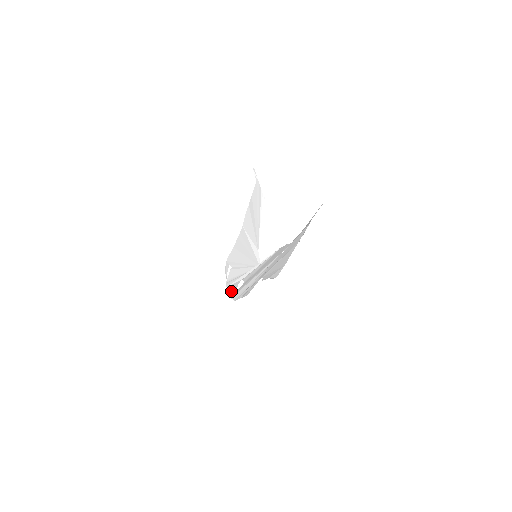
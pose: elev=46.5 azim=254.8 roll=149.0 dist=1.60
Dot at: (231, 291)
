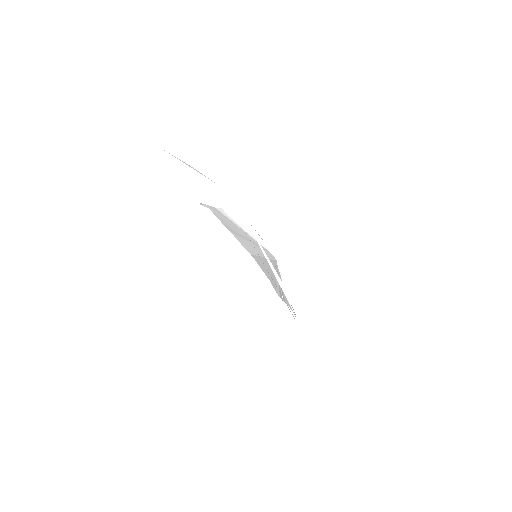
Dot at: occluded
